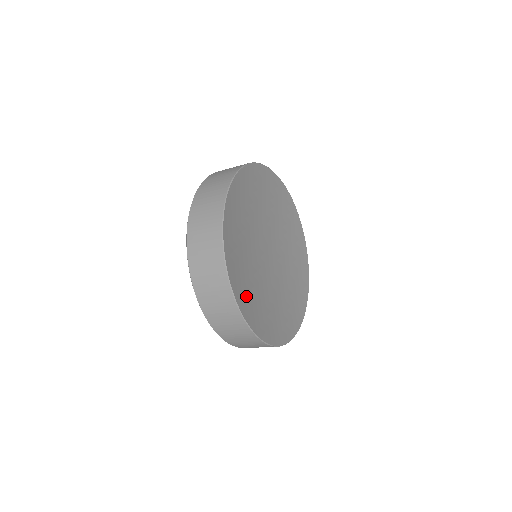
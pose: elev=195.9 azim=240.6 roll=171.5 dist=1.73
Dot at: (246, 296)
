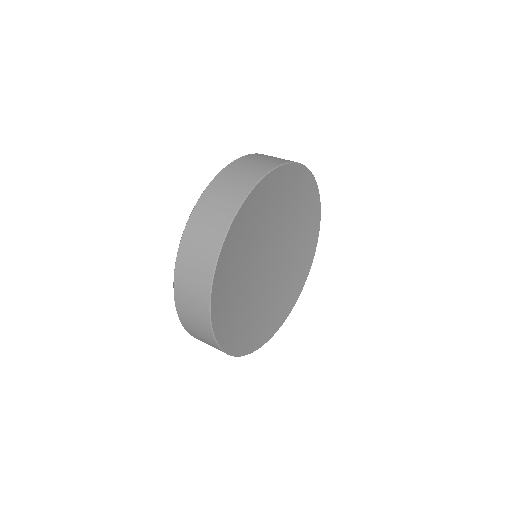
Dot at: (259, 330)
